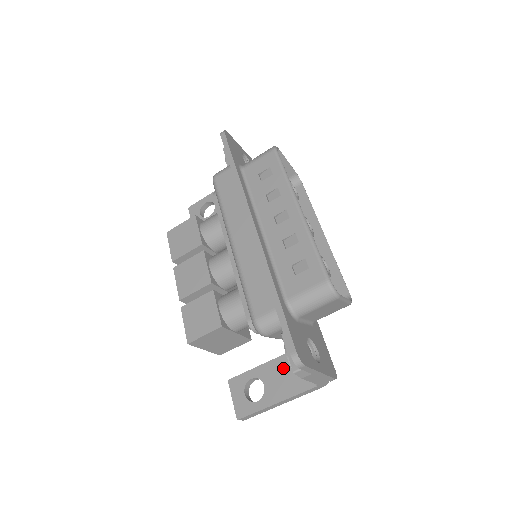
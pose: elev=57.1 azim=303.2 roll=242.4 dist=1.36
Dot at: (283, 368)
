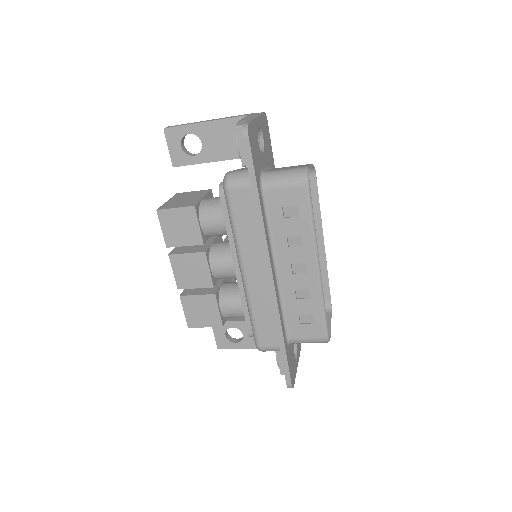
Dot at: occluded
